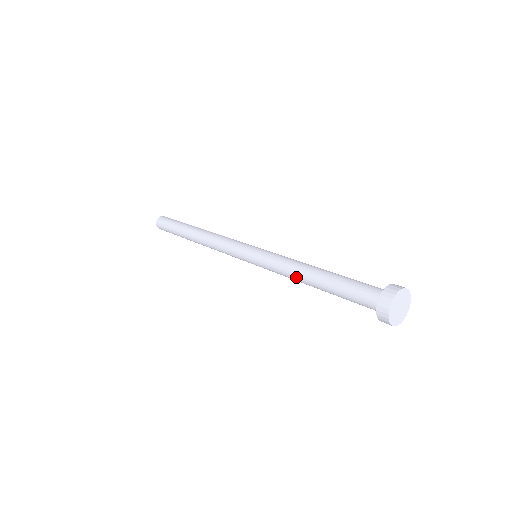
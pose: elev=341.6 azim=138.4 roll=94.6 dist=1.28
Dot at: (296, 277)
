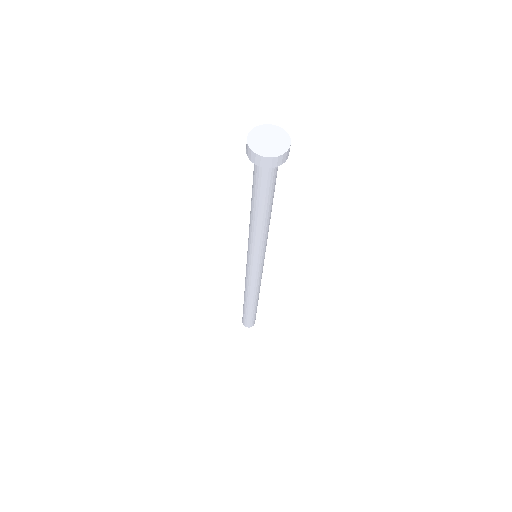
Dot at: (253, 227)
